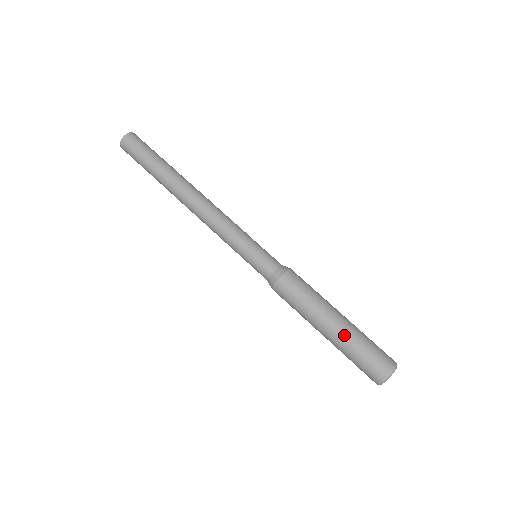
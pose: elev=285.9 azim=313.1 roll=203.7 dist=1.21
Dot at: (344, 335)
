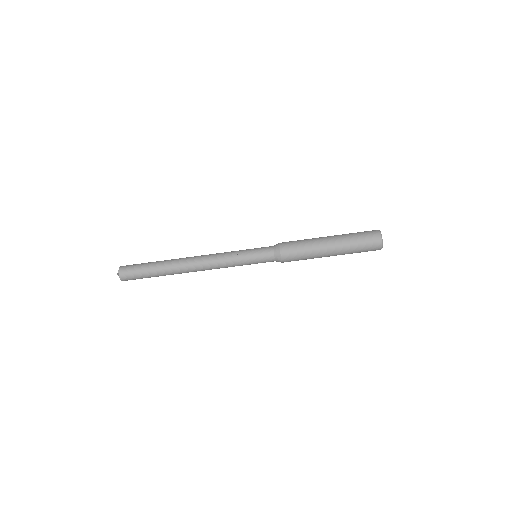
Dot at: occluded
